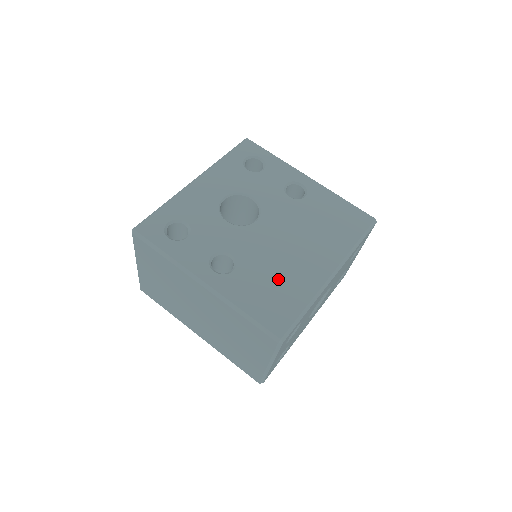
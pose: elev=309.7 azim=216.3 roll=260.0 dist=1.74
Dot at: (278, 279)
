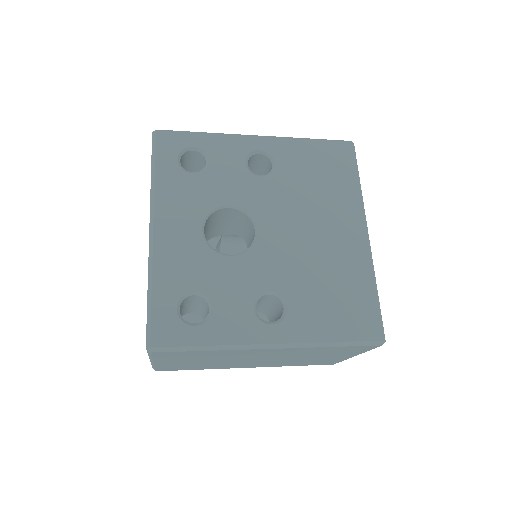
Dot at: (331, 281)
